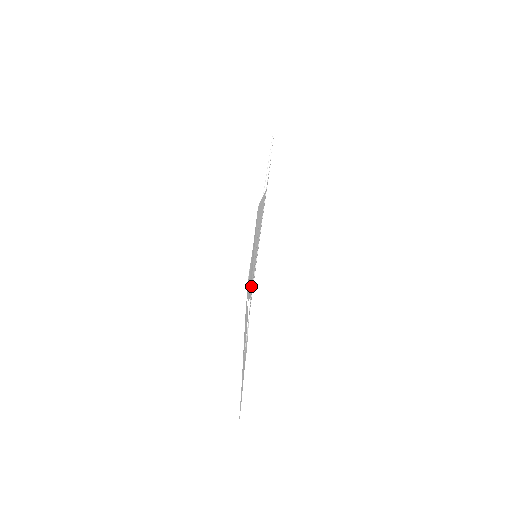
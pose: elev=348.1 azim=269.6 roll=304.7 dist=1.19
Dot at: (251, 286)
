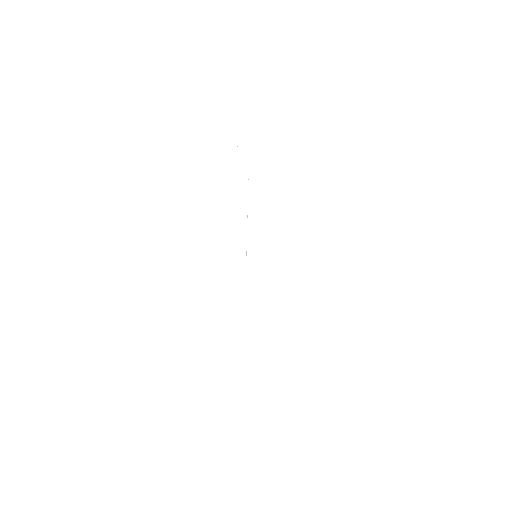
Dot at: occluded
